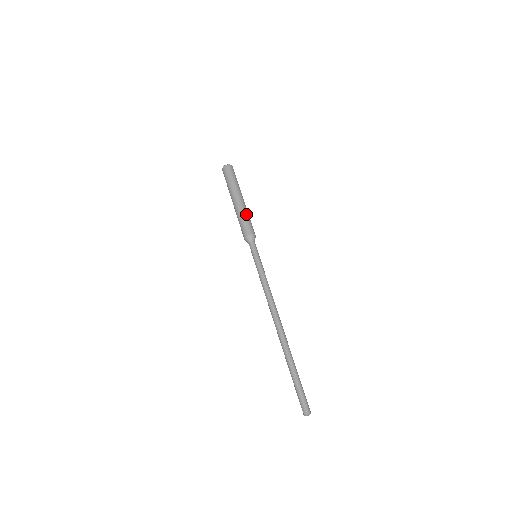
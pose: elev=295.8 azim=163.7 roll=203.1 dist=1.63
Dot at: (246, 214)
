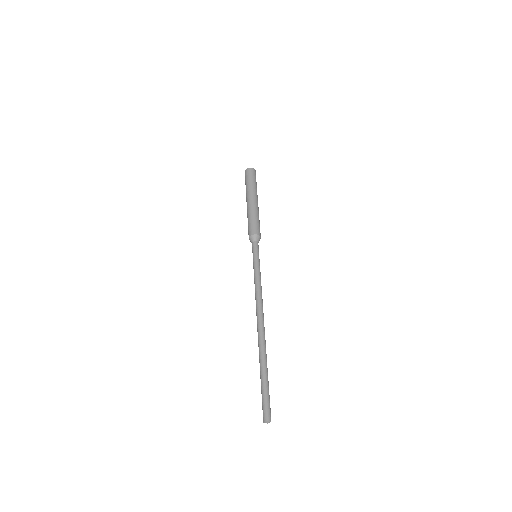
Dot at: (257, 215)
